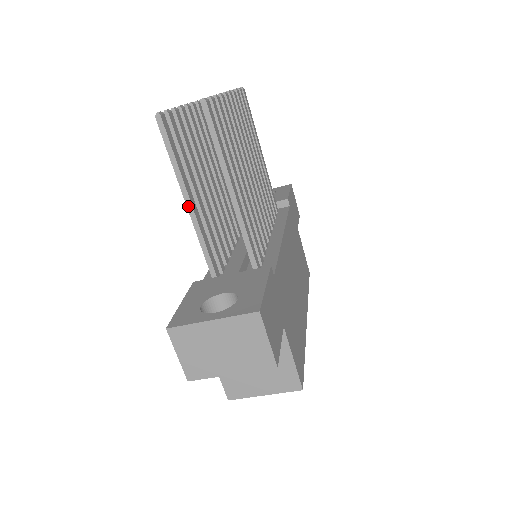
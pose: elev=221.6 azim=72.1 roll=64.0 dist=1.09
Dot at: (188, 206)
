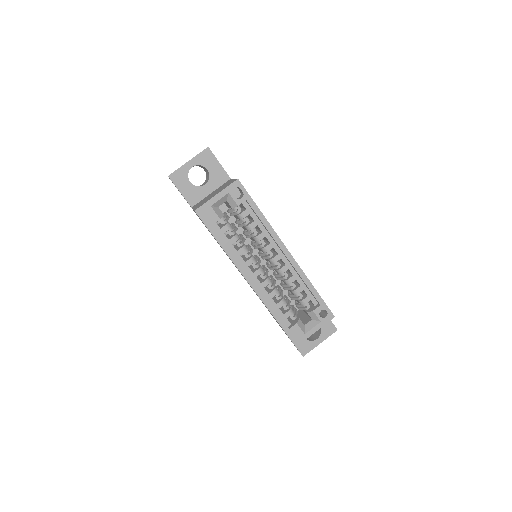
Dot at: occluded
